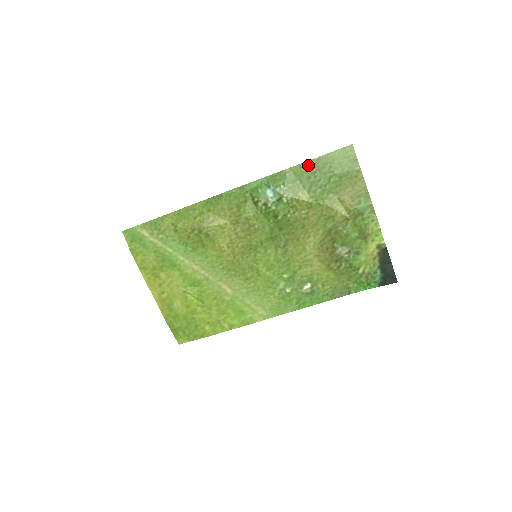
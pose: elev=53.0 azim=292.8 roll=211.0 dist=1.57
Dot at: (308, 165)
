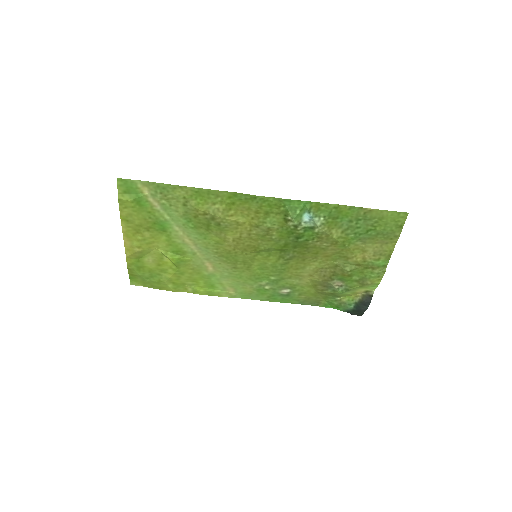
Dot at: (358, 211)
